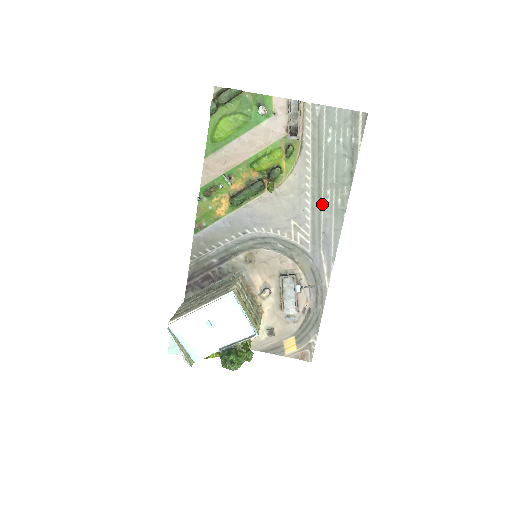
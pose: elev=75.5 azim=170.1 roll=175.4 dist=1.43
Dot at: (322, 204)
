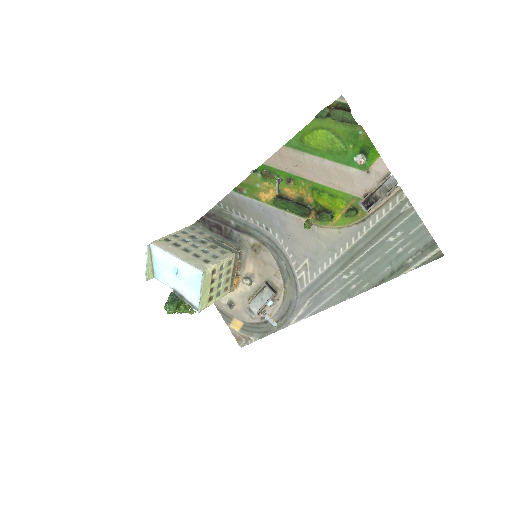
Dot at: (339, 274)
